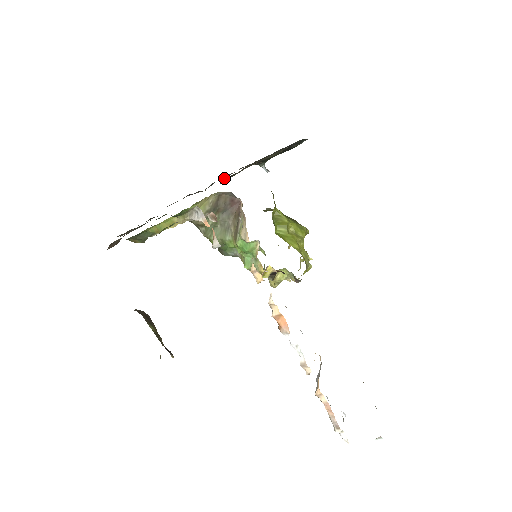
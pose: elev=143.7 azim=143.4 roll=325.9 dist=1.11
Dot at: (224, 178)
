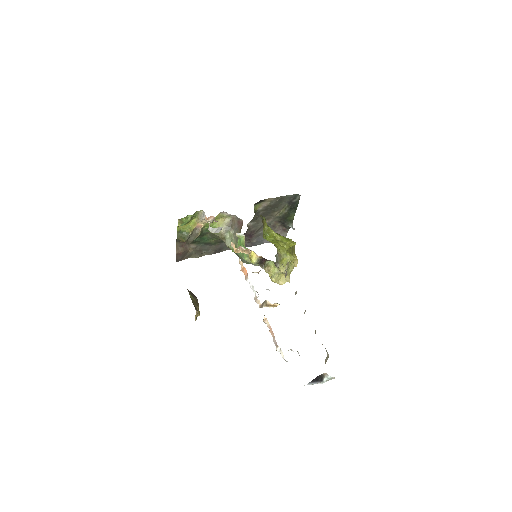
Dot at: (251, 224)
